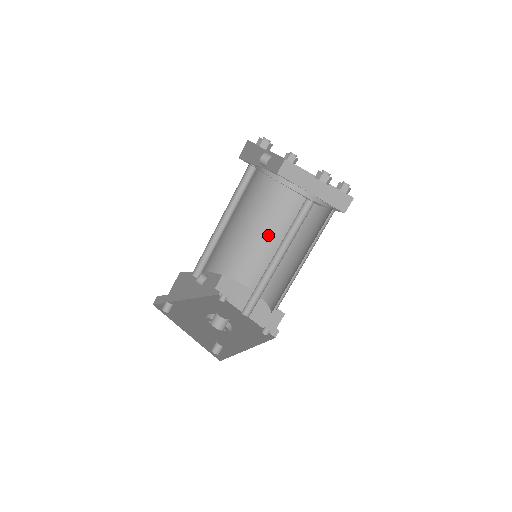
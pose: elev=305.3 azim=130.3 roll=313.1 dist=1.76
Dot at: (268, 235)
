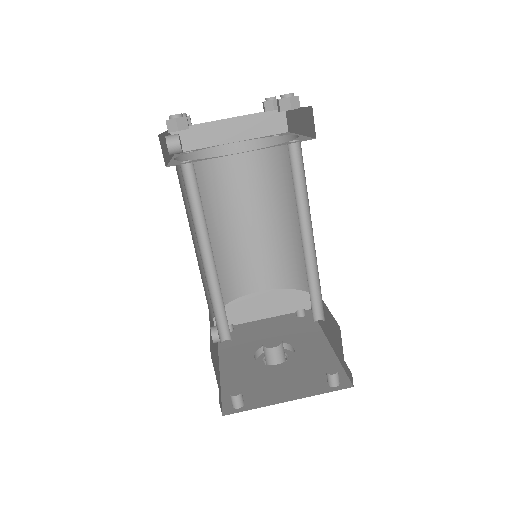
Dot at: (227, 225)
